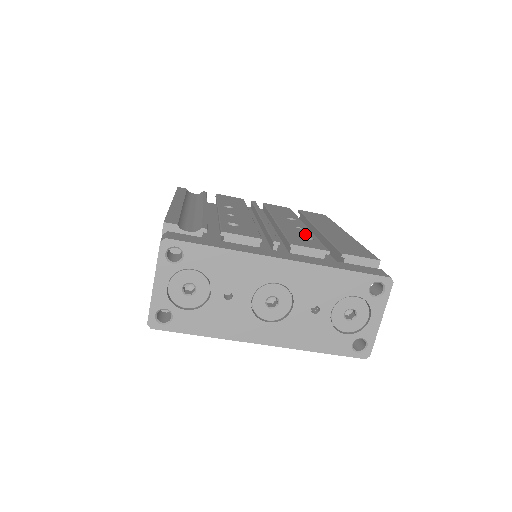
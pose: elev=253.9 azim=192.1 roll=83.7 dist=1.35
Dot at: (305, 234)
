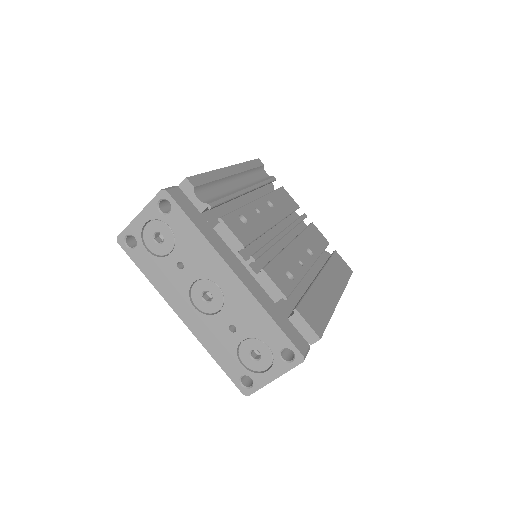
Dot at: (294, 271)
